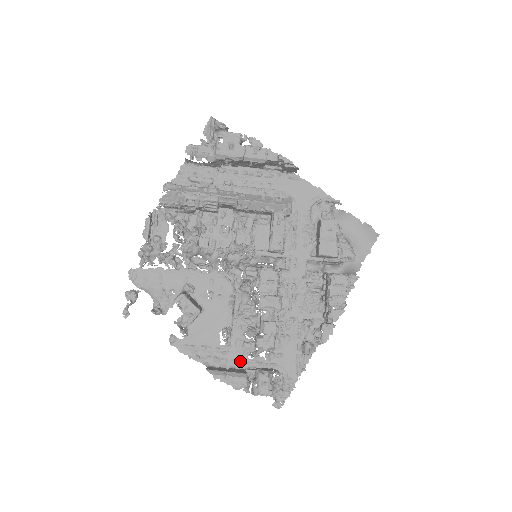
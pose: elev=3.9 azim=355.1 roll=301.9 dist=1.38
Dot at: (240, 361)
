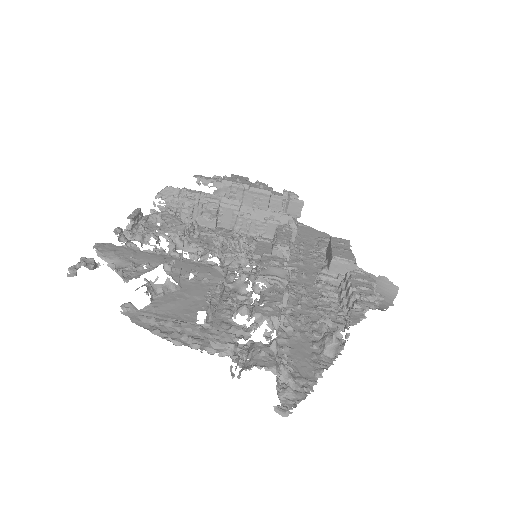
Dot at: occluded
